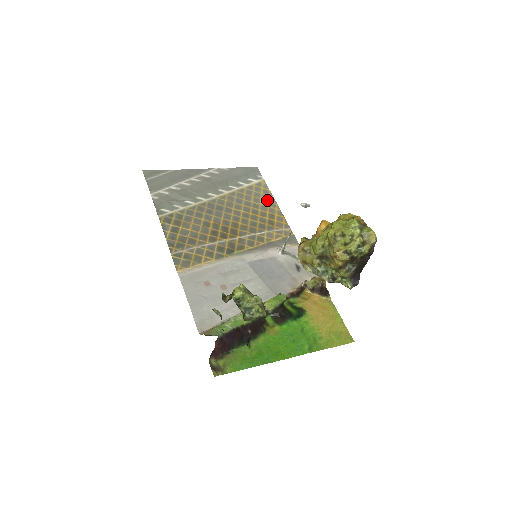
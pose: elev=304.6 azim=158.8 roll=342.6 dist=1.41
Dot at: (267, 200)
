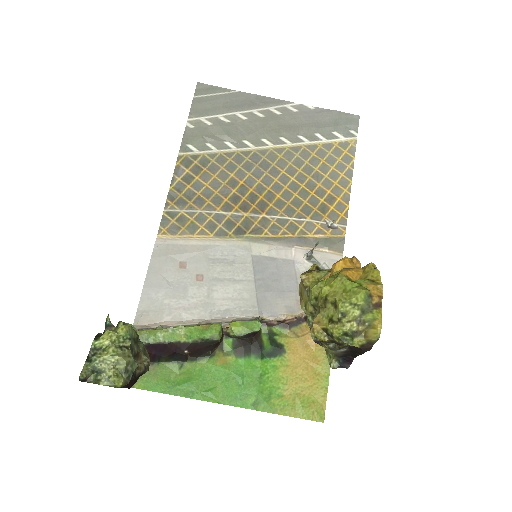
Dot at: (340, 173)
